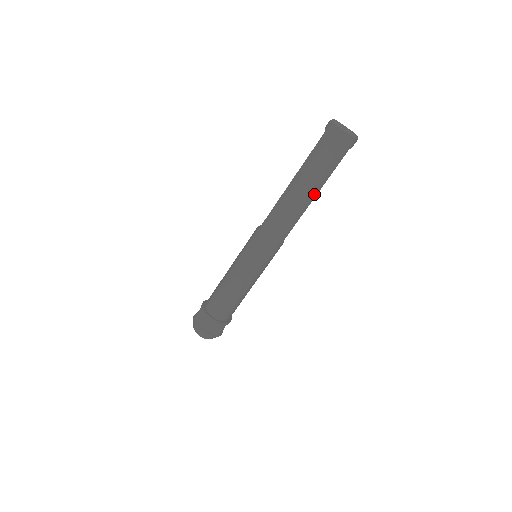
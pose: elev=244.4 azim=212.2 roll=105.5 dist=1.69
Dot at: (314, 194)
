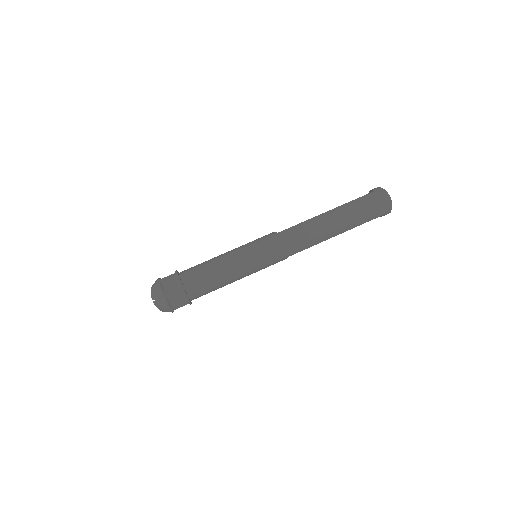
Dot at: (339, 232)
